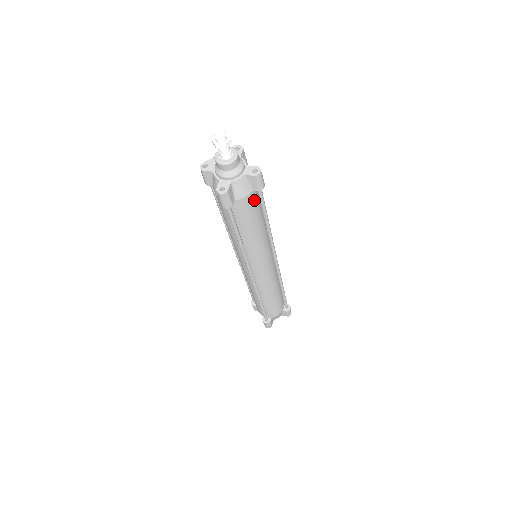
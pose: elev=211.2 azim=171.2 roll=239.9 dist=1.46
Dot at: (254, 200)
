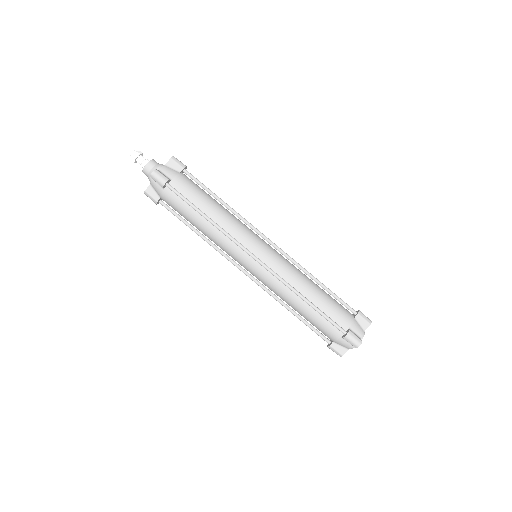
Dot at: (189, 180)
